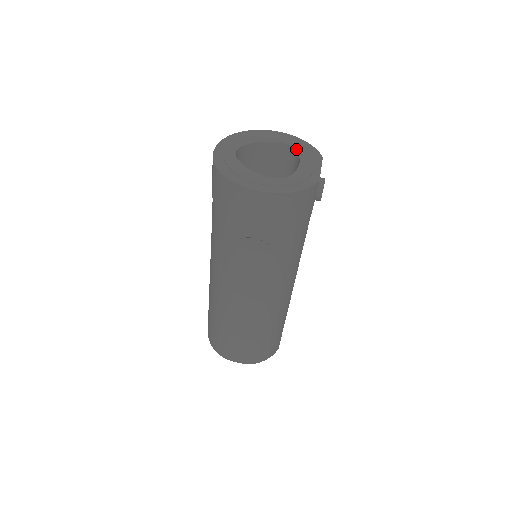
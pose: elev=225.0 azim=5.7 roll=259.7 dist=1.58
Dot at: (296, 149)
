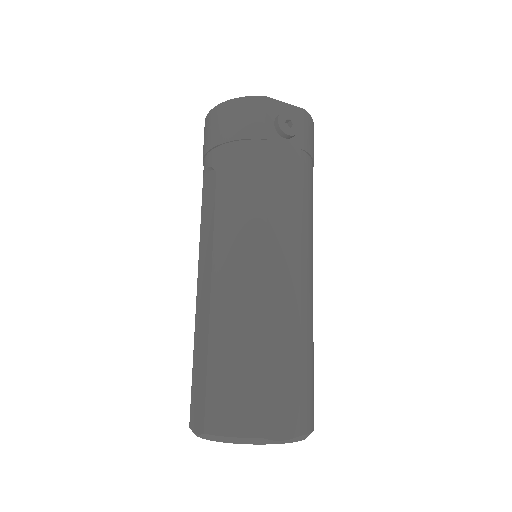
Dot at: occluded
